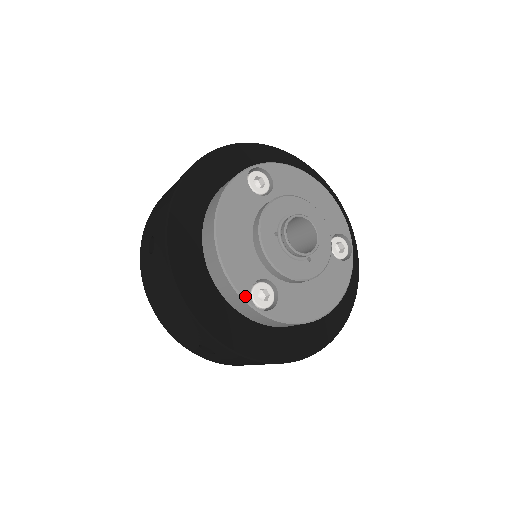
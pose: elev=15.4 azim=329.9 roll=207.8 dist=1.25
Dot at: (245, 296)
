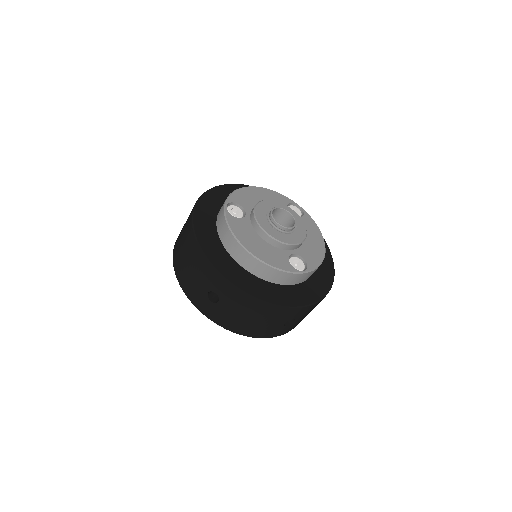
Dot at: (293, 271)
